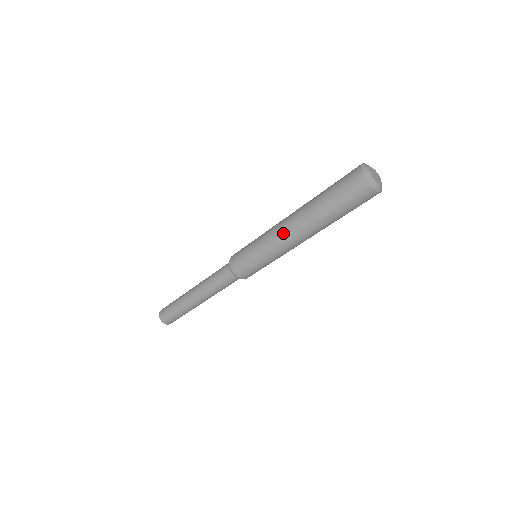
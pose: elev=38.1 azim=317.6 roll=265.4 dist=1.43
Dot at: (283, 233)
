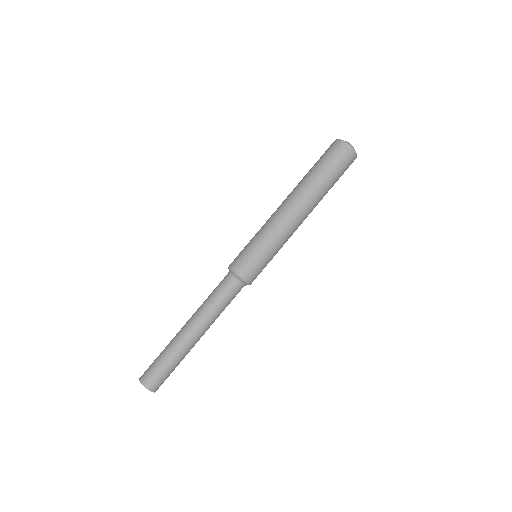
Dot at: (279, 209)
